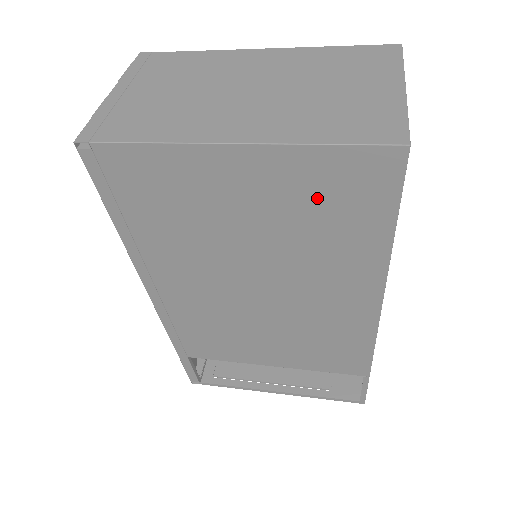
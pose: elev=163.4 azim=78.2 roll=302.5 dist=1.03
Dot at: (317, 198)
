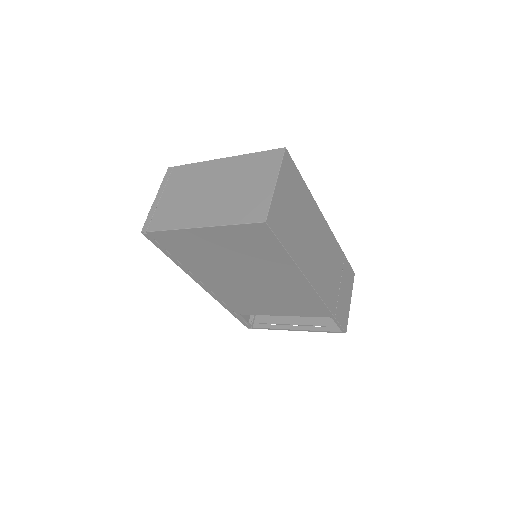
Dot at: (245, 242)
